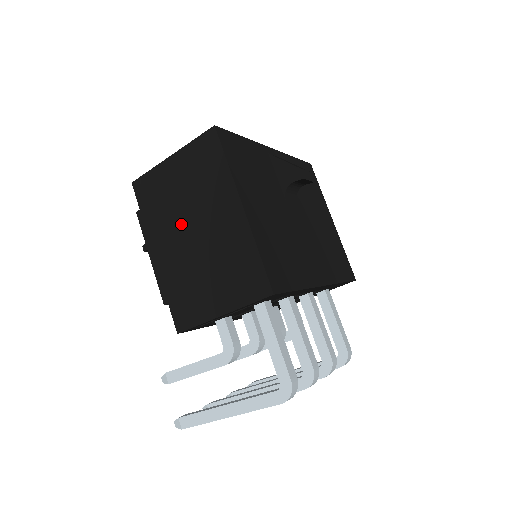
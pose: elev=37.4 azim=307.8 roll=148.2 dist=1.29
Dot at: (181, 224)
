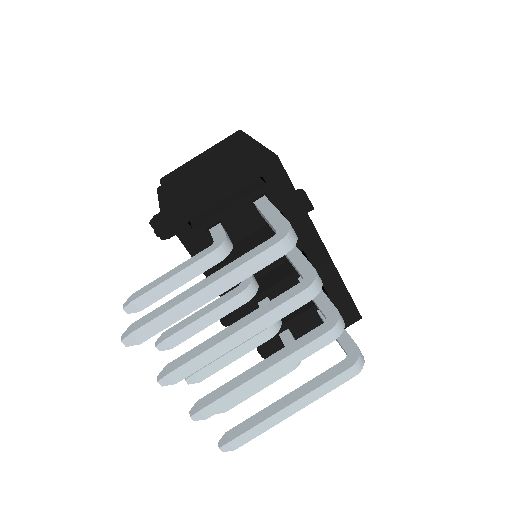
Dot at: (197, 172)
